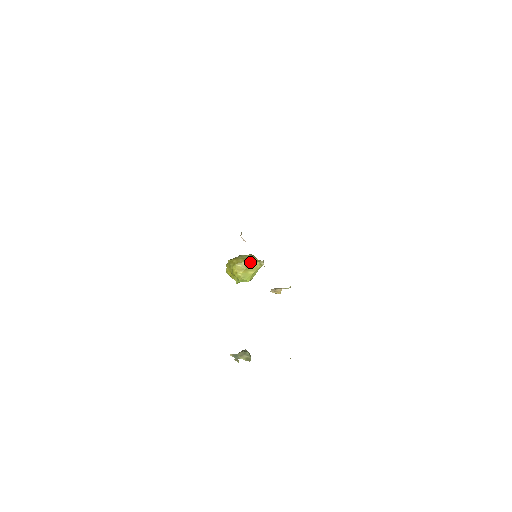
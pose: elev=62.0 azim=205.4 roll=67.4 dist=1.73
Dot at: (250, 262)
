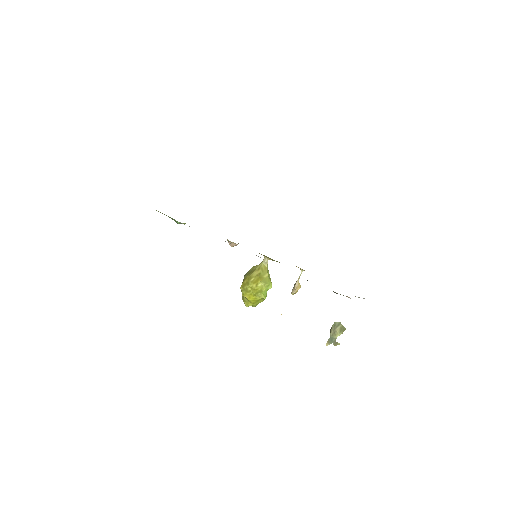
Dot at: (256, 270)
